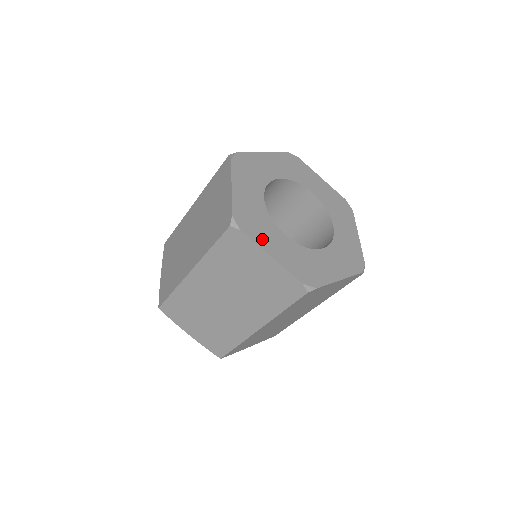
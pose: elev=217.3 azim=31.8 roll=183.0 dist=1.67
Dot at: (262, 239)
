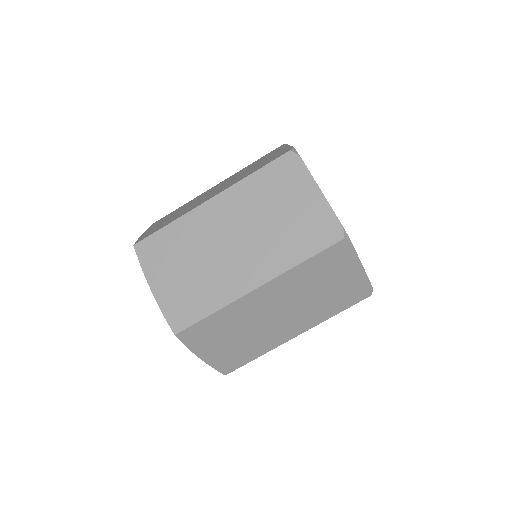
Dot at: occluded
